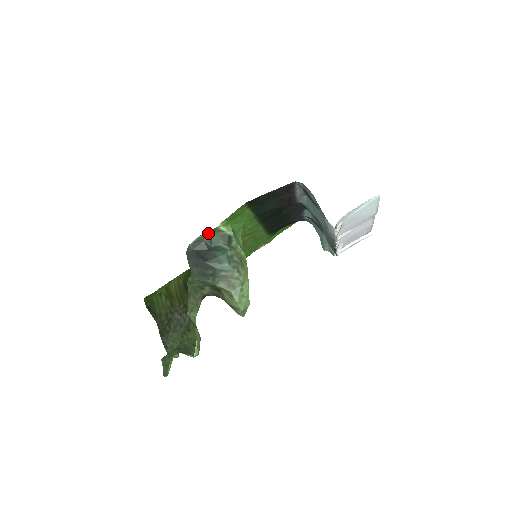
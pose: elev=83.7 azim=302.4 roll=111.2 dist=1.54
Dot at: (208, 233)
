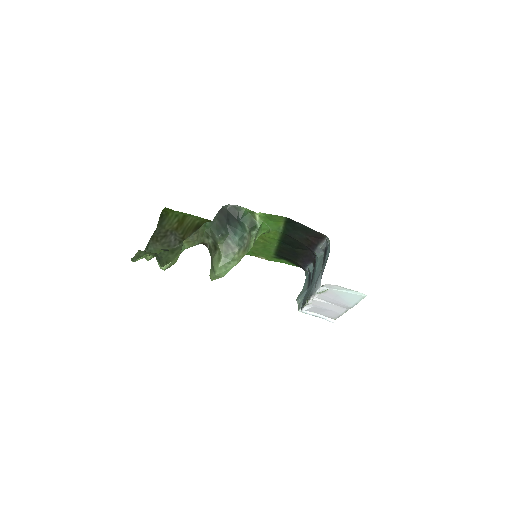
Dot at: (247, 210)
